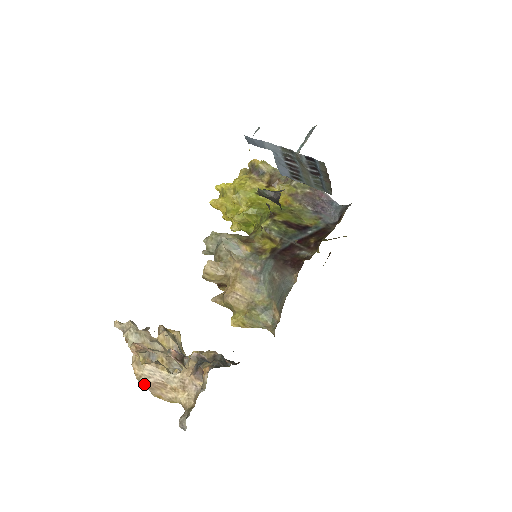
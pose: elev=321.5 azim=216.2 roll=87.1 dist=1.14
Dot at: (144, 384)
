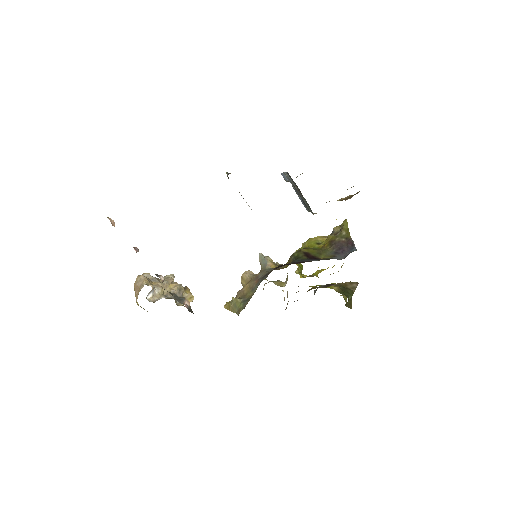
Dot at: (134, 286)
